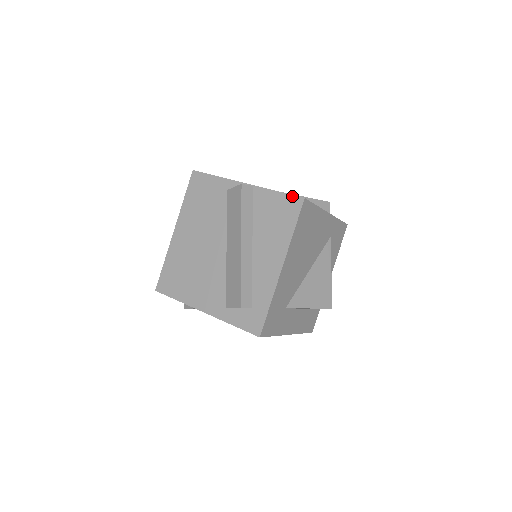
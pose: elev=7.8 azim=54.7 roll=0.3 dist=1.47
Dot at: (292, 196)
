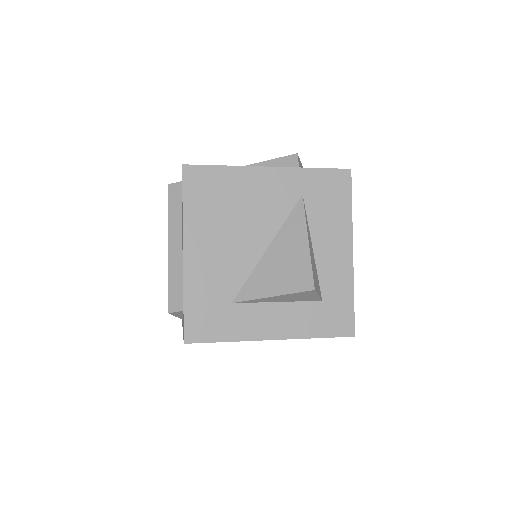
Dot at: occluded
